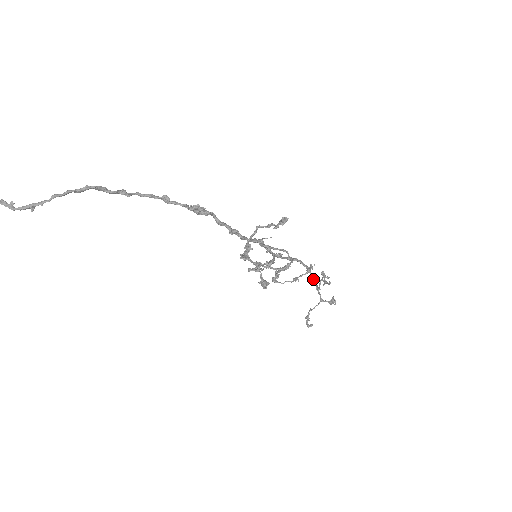
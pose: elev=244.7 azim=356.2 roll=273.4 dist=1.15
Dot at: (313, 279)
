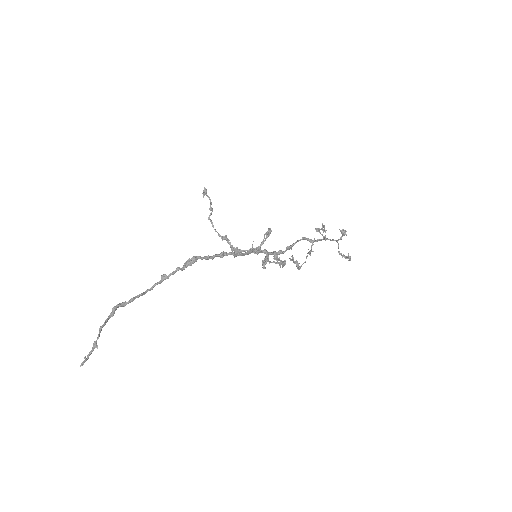
Dot at: (318, 240)
